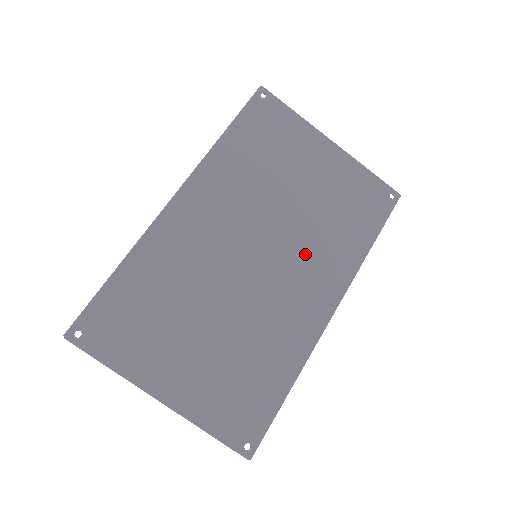
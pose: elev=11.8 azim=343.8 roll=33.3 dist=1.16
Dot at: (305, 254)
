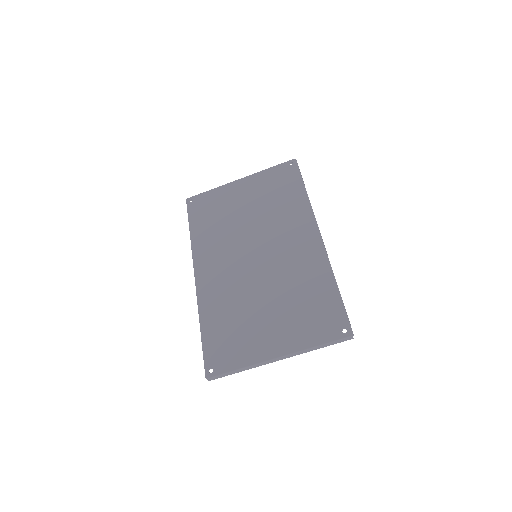
Dot at: (278, 230)
